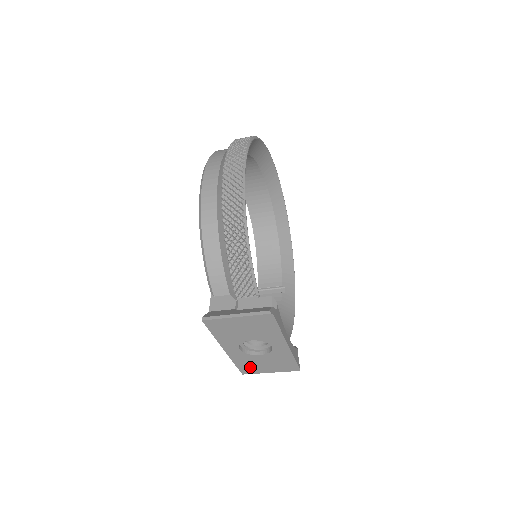
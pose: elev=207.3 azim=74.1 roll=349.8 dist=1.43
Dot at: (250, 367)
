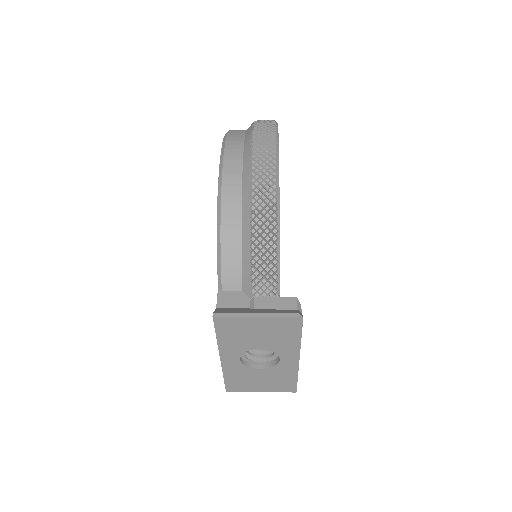
Dot at: (240, 383)
